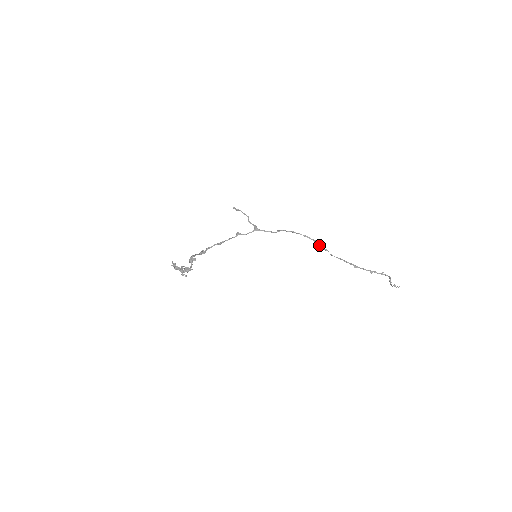
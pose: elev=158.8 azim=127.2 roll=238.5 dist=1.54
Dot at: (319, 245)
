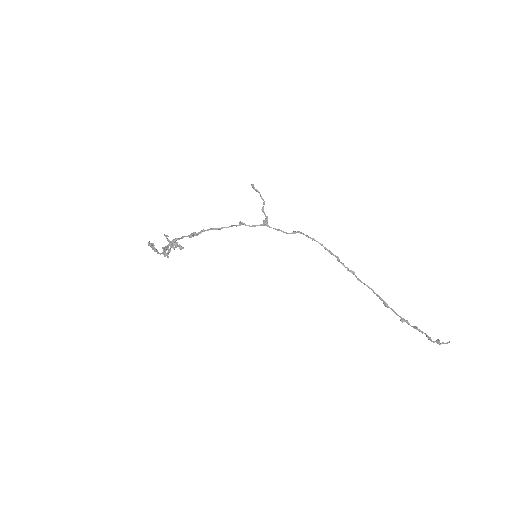
Dot at: (343, 264)
